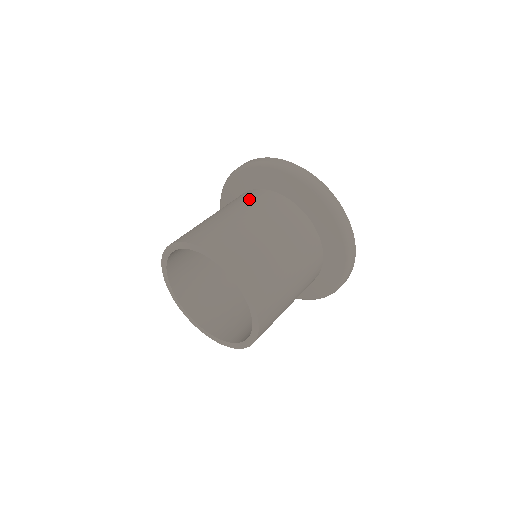
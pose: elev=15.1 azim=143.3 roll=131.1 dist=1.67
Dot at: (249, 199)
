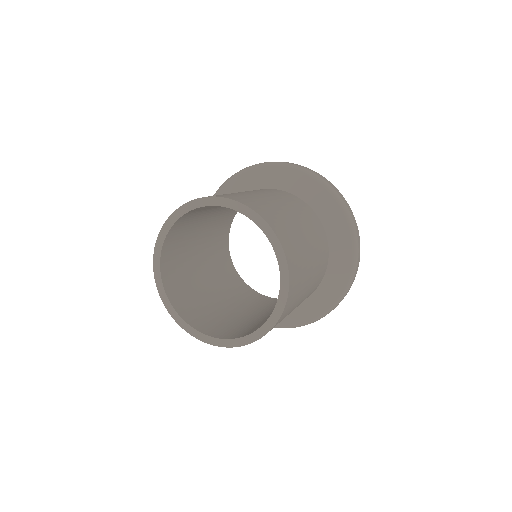
Dot at: (281, 194)
